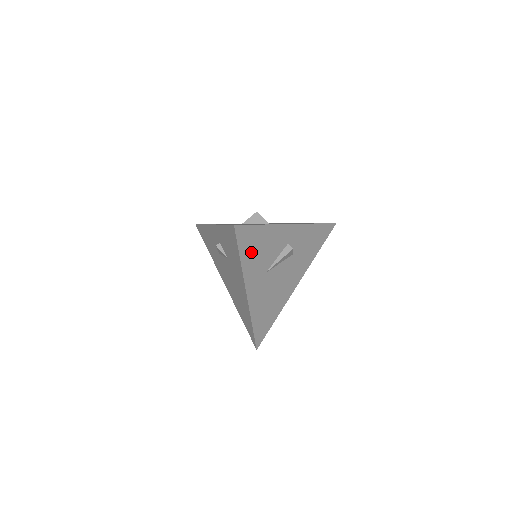
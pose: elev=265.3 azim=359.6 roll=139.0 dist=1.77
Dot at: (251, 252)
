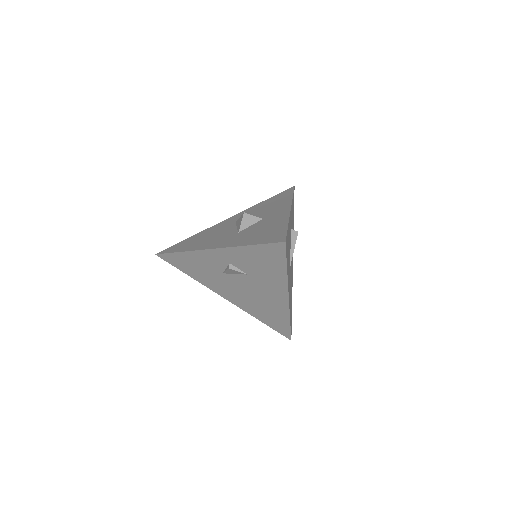
Dot at: occluded
